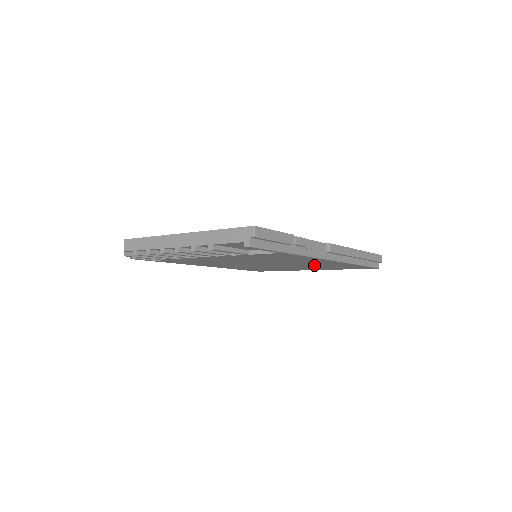
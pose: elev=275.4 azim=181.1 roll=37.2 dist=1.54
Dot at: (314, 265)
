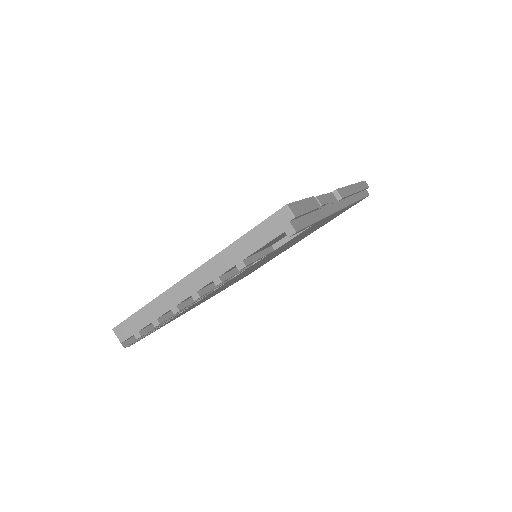
Dot at: occluded
